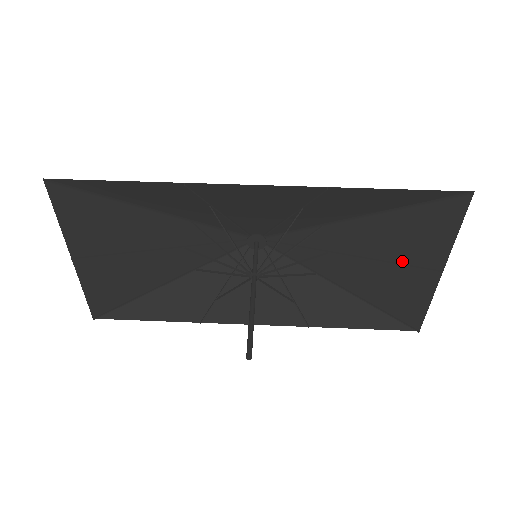
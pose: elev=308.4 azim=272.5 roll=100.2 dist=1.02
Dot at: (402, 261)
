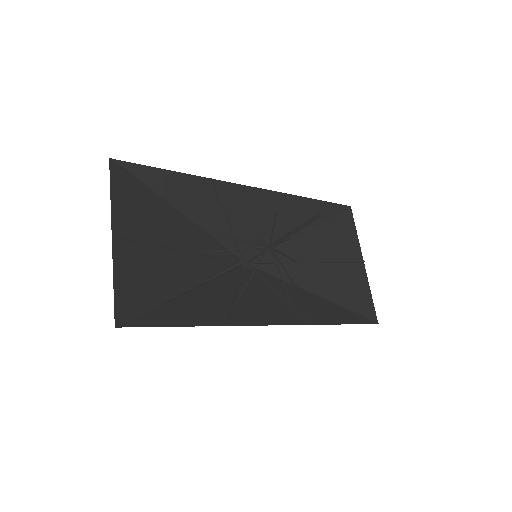
Dot at: (340, 260)
